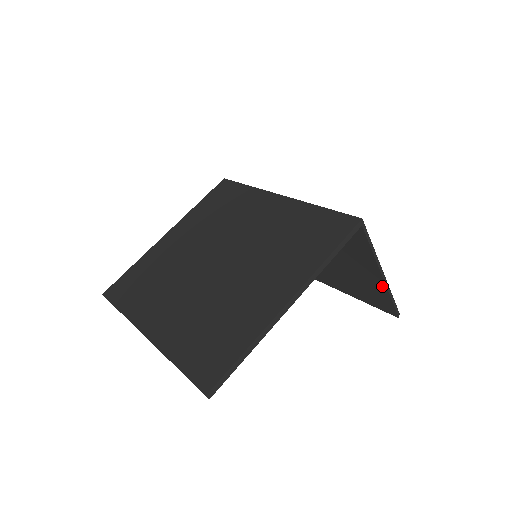
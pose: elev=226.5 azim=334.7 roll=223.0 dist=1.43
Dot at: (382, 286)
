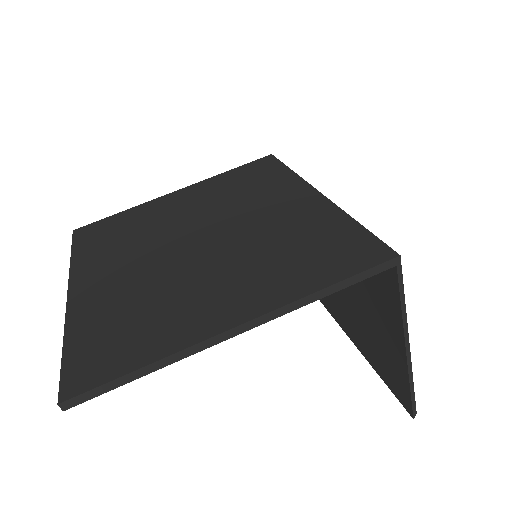
Dot at: (403, 365)
